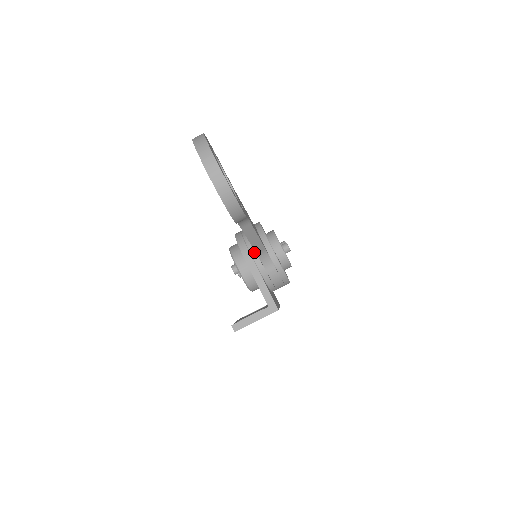
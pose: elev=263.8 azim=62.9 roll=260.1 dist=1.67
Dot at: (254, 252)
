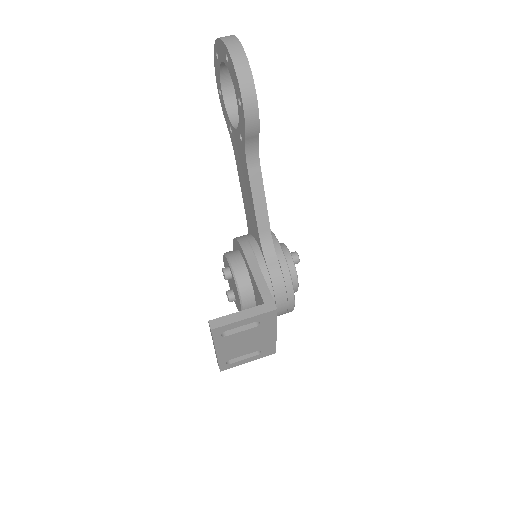
Dot at: (255, 243)
